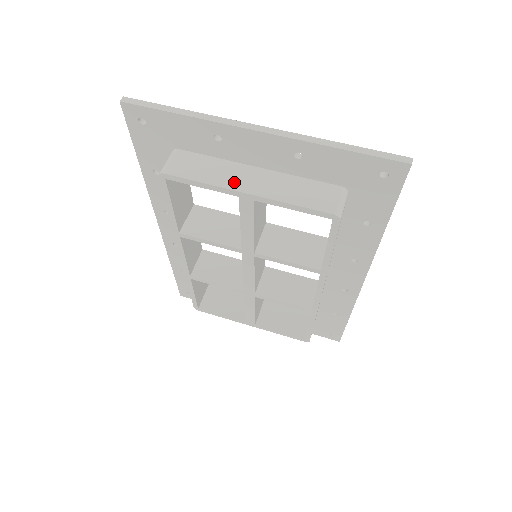
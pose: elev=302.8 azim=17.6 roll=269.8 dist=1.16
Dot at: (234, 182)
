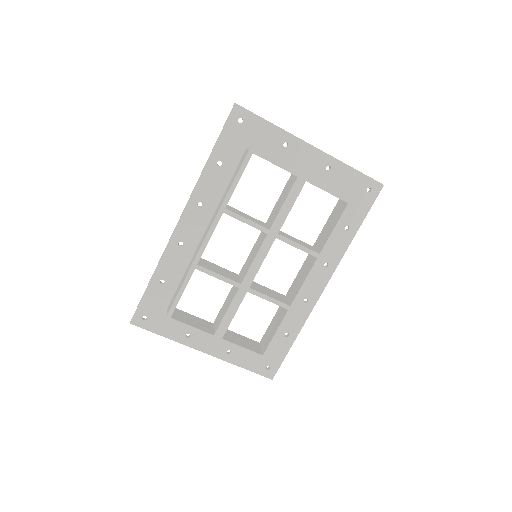
Dot at: occluded
